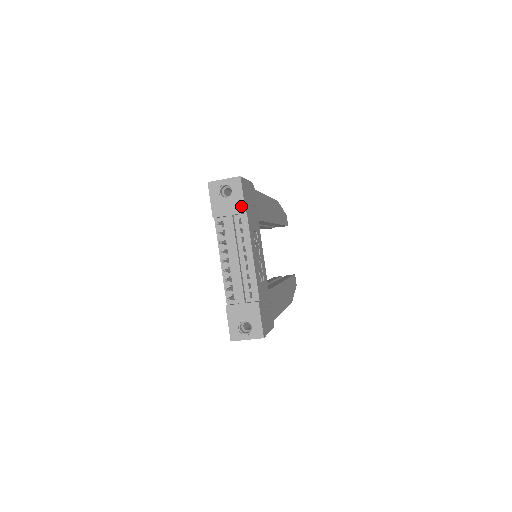
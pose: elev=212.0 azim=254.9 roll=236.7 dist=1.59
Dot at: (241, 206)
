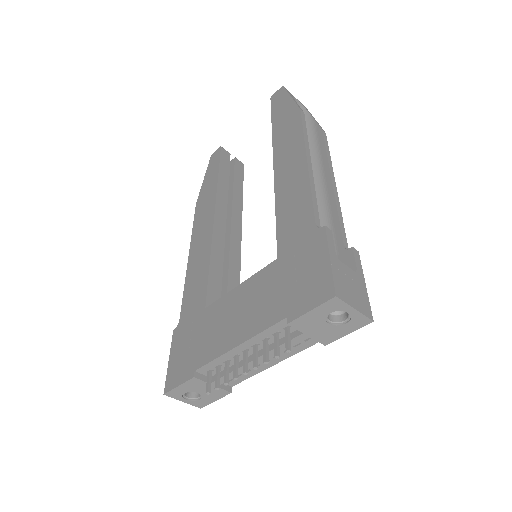
Dot at: (330, 339)
